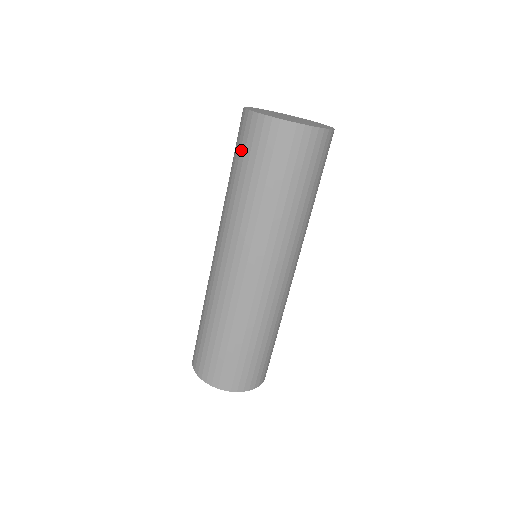
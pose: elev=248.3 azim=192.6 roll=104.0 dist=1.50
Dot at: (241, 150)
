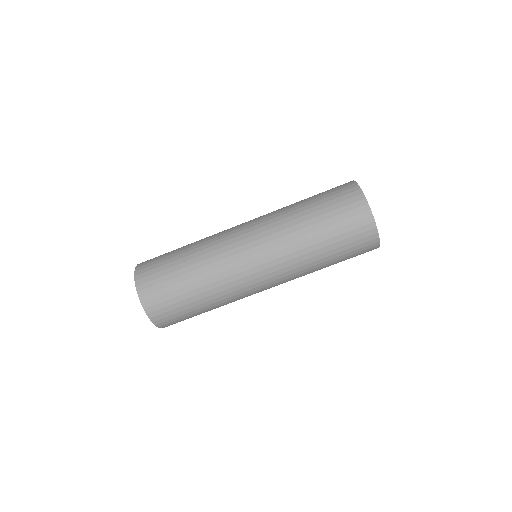
Dot at: (332, 201)
